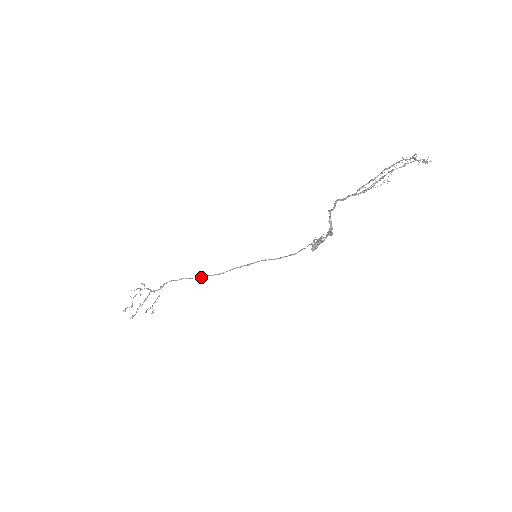
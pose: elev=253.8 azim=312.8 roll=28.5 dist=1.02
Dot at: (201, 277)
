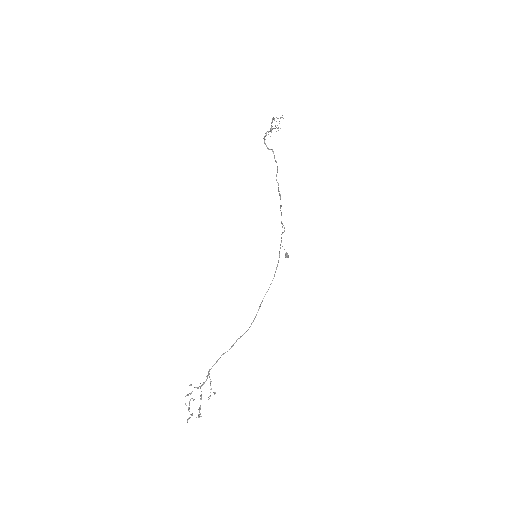
Dot at: (233, 344)
